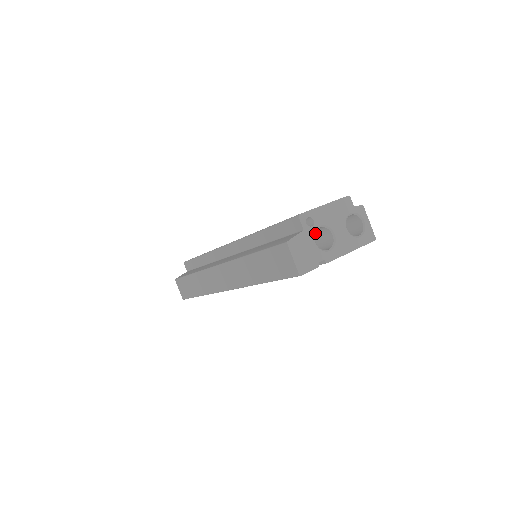
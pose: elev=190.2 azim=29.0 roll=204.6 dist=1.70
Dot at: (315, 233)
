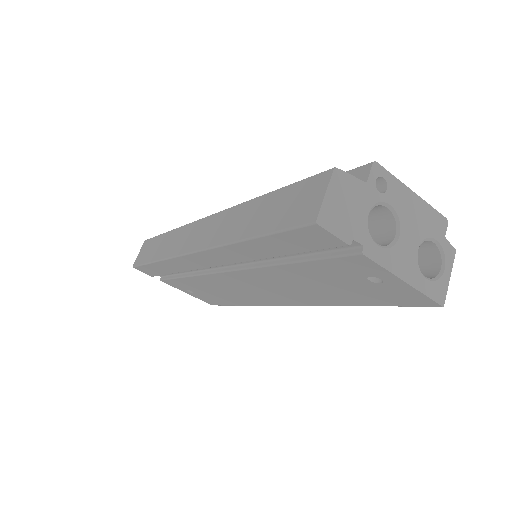
Dot at: (368, 227)
